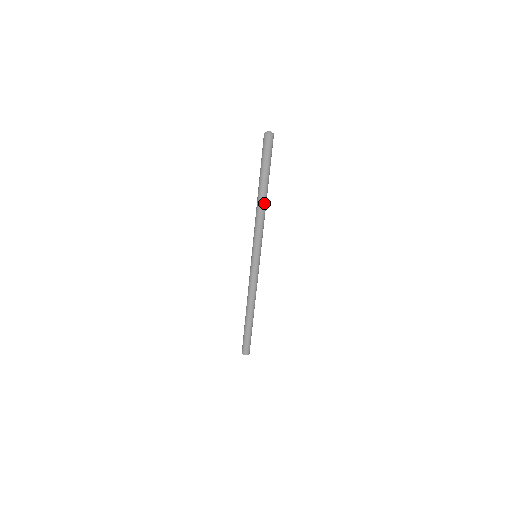
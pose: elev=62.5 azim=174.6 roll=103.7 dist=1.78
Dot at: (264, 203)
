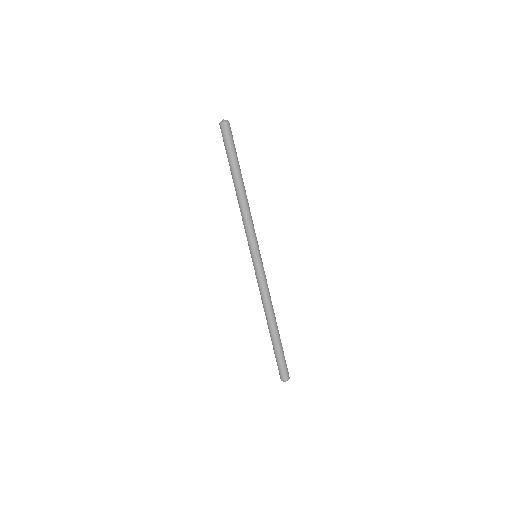
Dot at: (239, 194)
